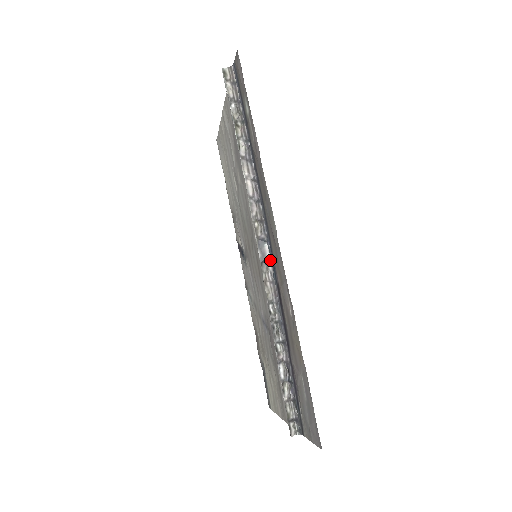
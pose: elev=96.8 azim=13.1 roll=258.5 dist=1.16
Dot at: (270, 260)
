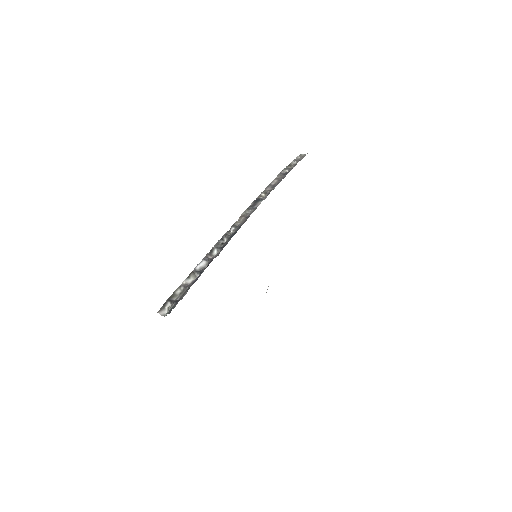
Dot at: occluded
